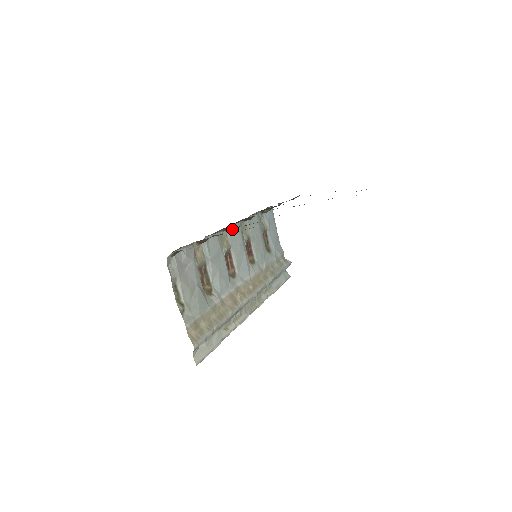
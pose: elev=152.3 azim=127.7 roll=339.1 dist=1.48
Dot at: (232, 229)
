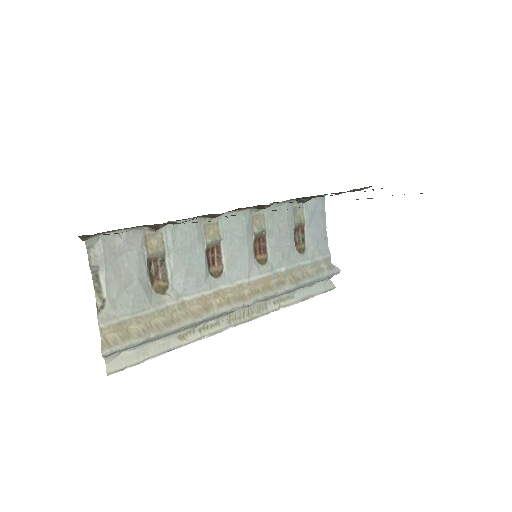
Dot at: (230, 217)
